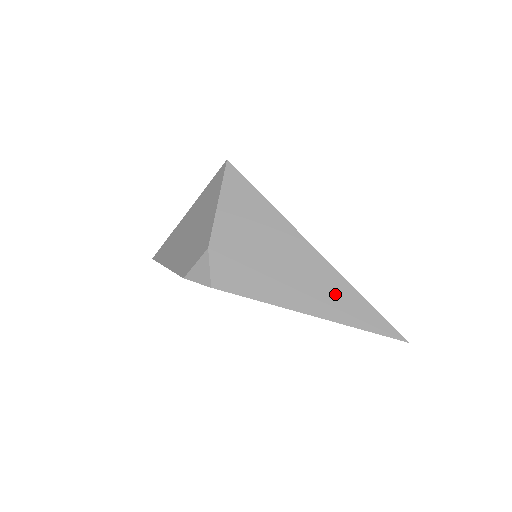
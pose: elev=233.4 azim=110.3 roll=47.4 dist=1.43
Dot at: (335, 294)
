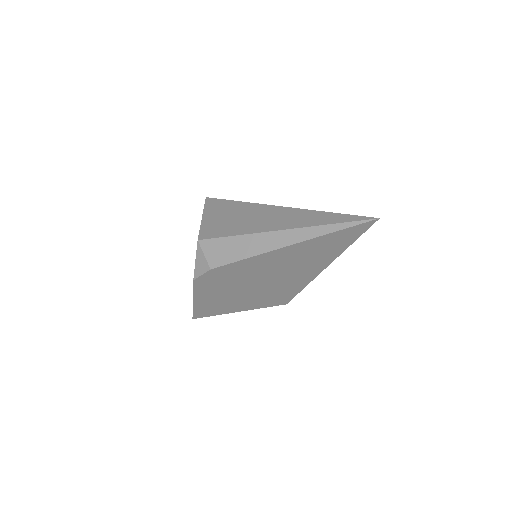
Dot at: (304, 220)
